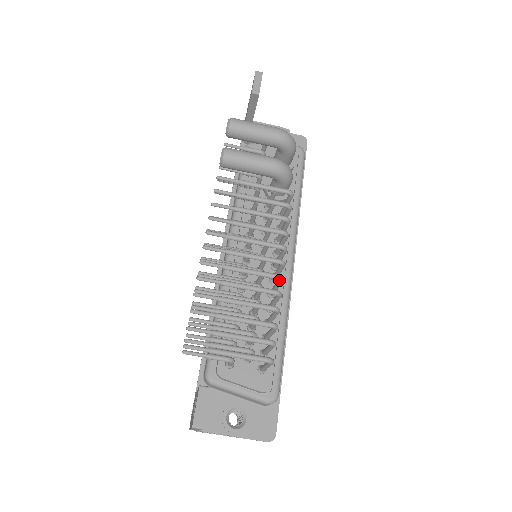
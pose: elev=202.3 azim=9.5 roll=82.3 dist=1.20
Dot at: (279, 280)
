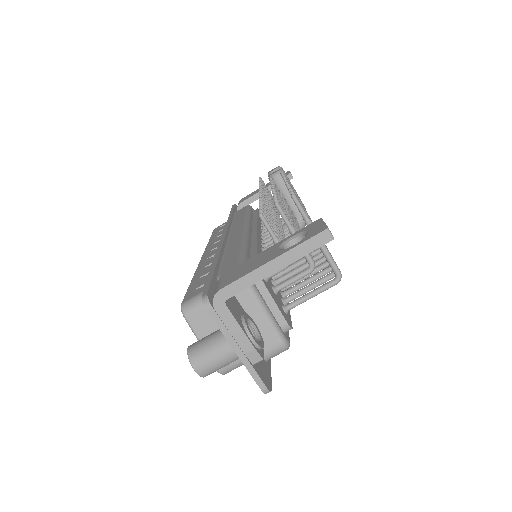
Dot at: occluded
